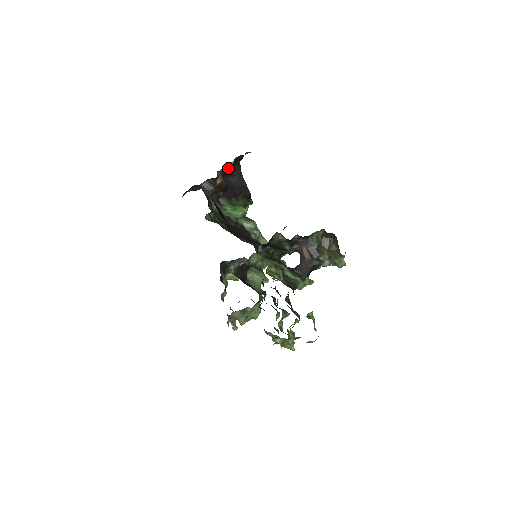
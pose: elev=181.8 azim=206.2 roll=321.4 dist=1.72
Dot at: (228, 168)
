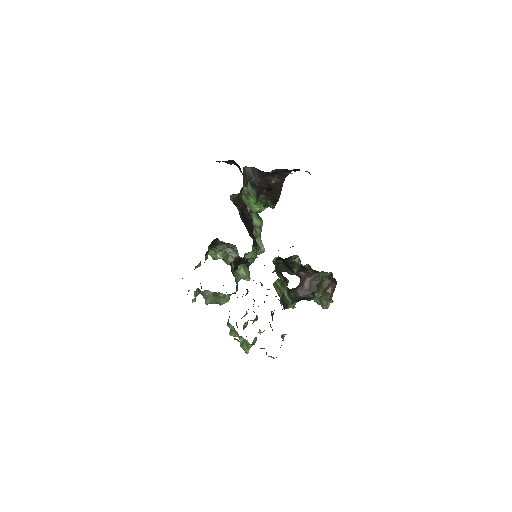
Dot at: (278, 170)
